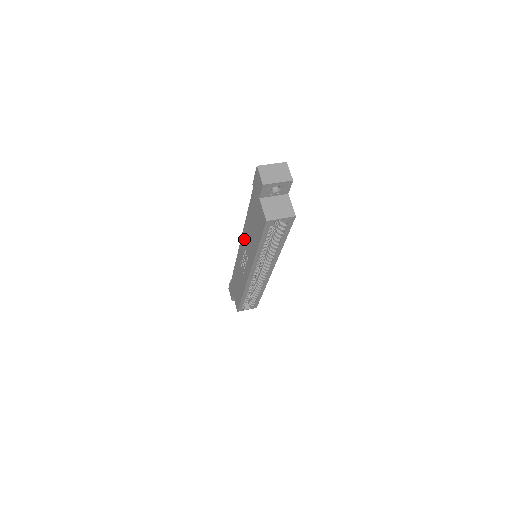
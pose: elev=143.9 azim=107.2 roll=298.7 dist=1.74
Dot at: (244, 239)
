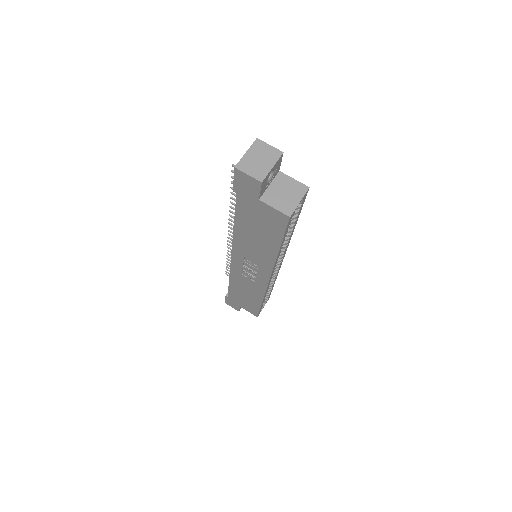
Dot at: (240, 251)
